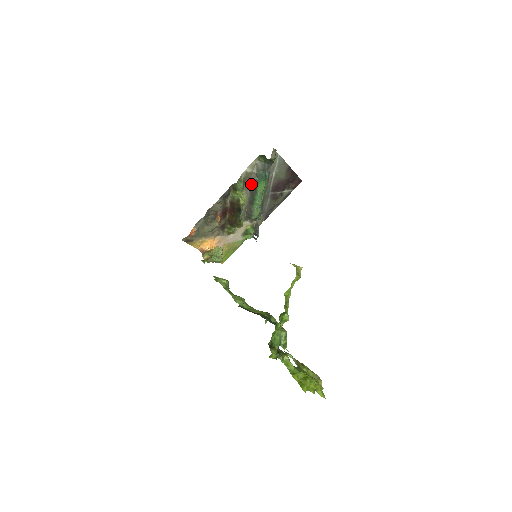
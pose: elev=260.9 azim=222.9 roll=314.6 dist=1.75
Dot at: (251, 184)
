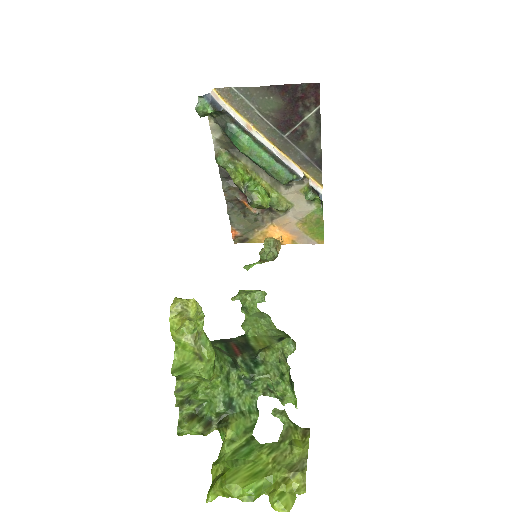
Dot at: occluded
